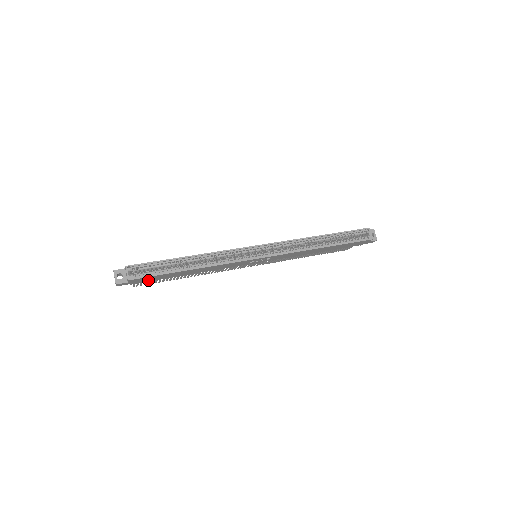
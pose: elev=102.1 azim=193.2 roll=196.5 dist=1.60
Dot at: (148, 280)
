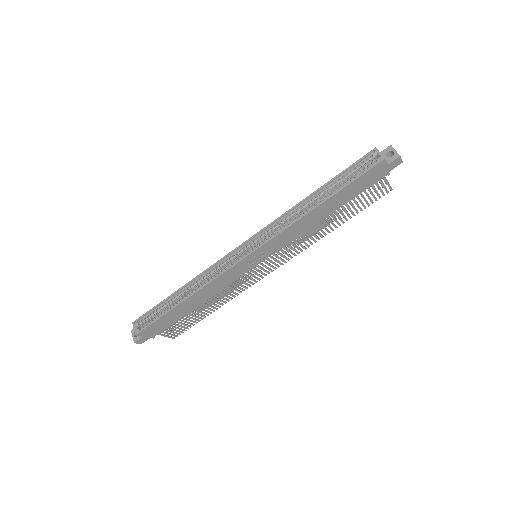
Dot at: (162, 328)
